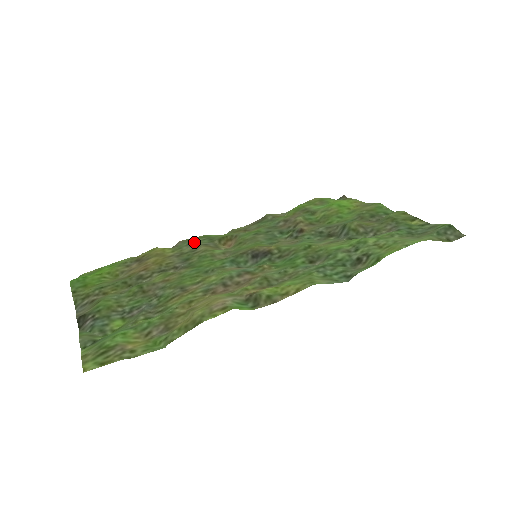
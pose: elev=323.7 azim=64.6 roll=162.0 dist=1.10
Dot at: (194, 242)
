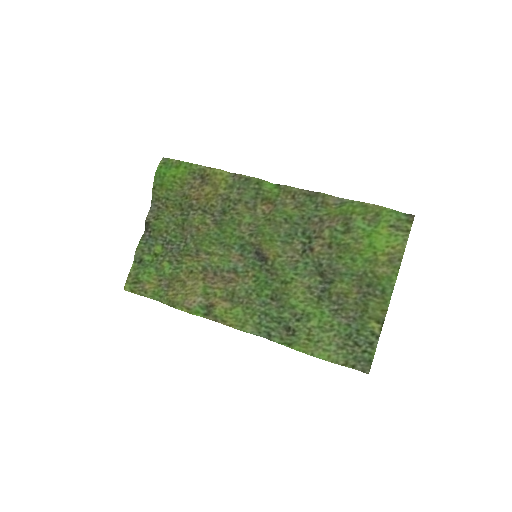
Dot at: (244, 189)
